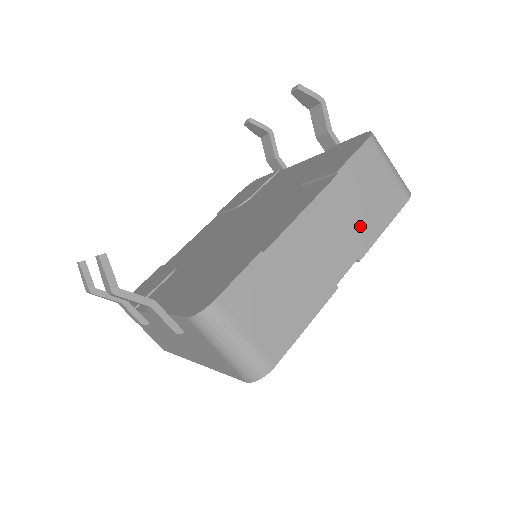
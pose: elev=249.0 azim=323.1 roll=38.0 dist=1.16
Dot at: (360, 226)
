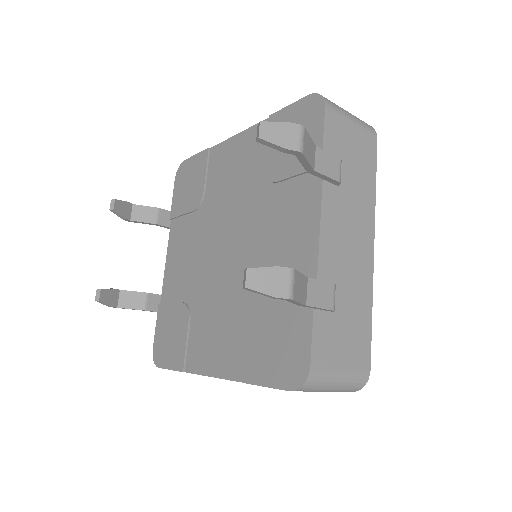
Dot at: occluded
